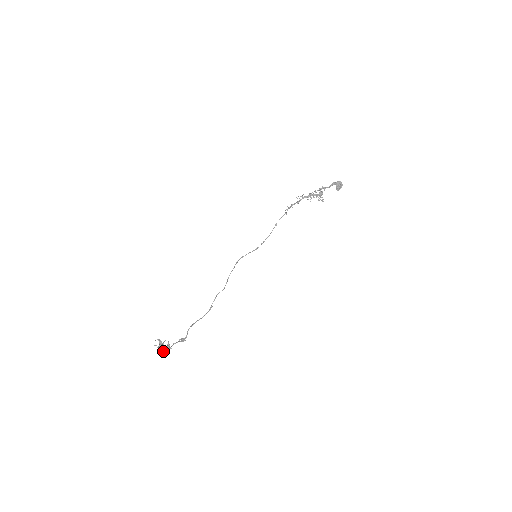
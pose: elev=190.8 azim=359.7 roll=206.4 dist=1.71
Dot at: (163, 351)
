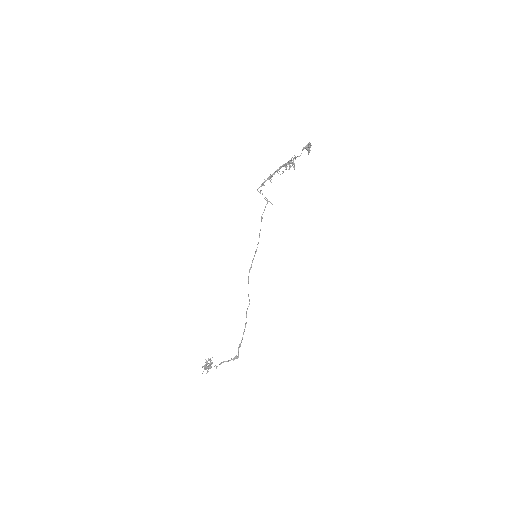
Dot at: (209, 367)
